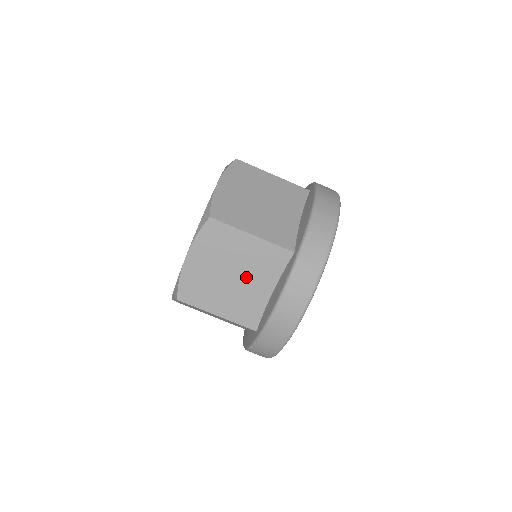
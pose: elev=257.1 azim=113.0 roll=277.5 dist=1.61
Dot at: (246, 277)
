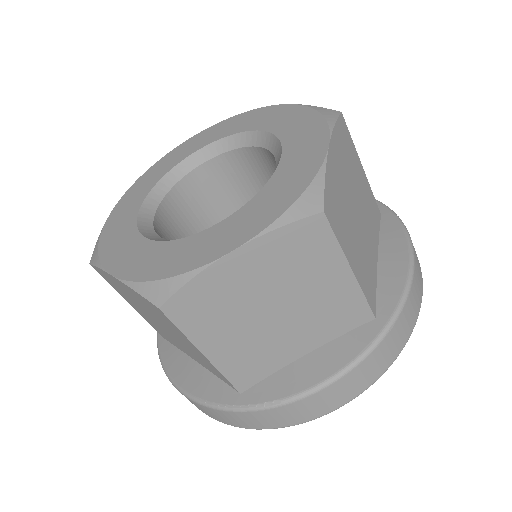
Dot at: (176, 339)
